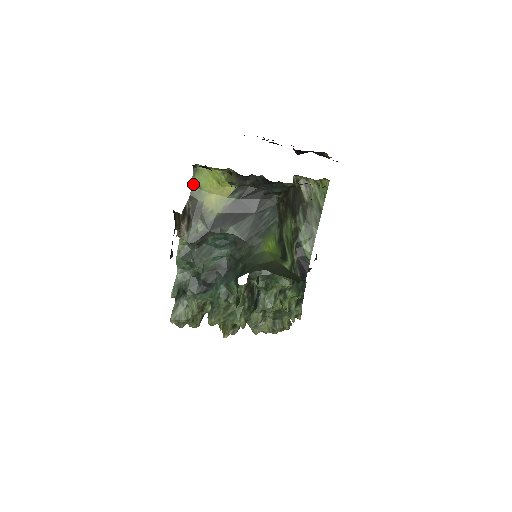
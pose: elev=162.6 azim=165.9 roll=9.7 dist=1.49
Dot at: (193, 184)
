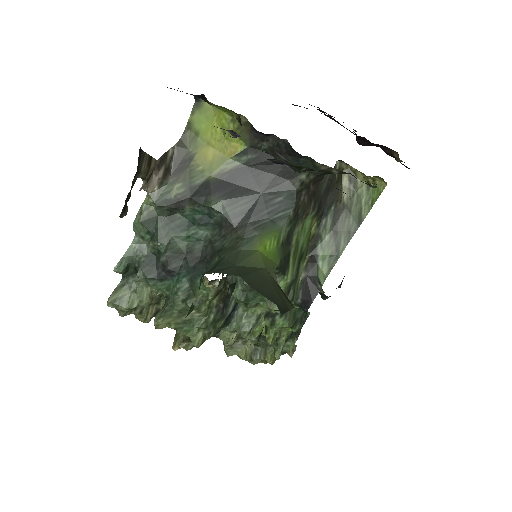
Dot at: (189, 125)
